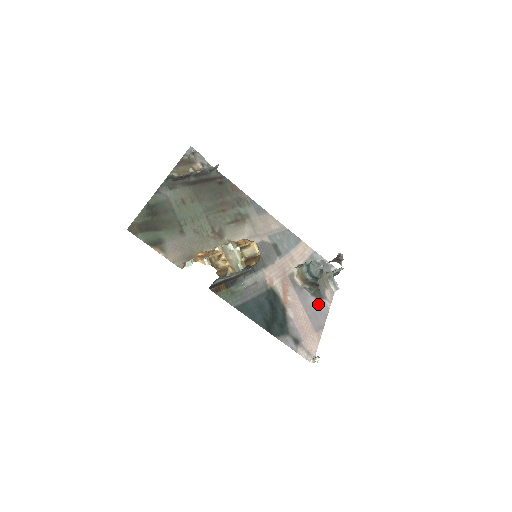
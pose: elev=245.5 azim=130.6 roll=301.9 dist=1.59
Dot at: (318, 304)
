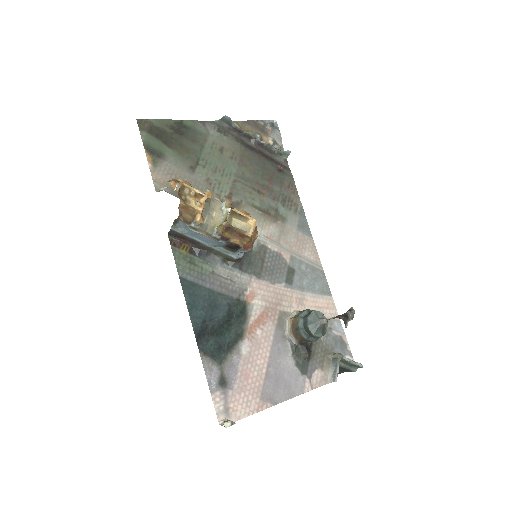
Dot at: (293, 373)
